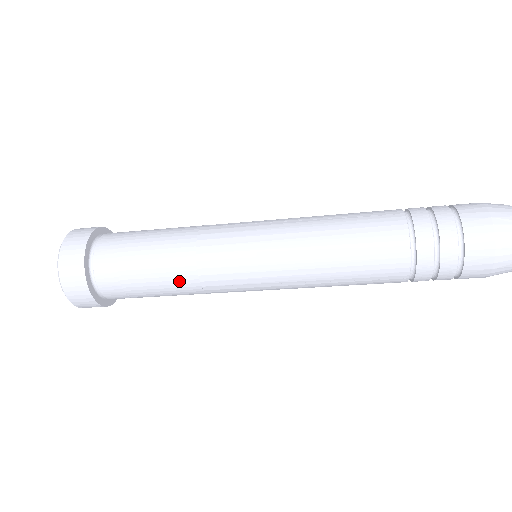
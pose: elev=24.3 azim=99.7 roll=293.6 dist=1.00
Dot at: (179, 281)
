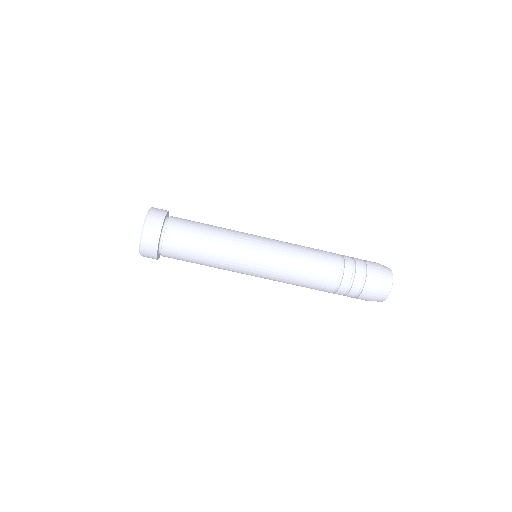
Dot at: (217, 236)
